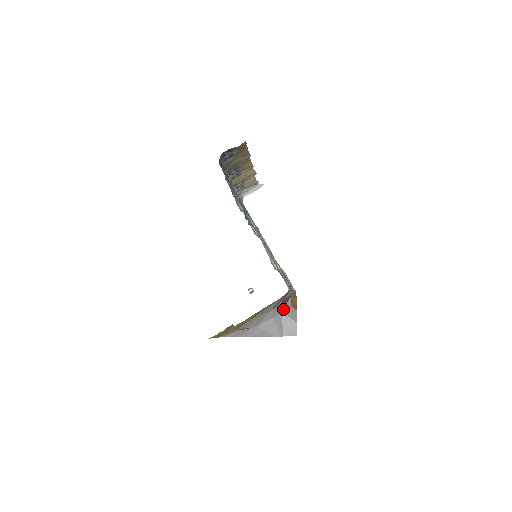
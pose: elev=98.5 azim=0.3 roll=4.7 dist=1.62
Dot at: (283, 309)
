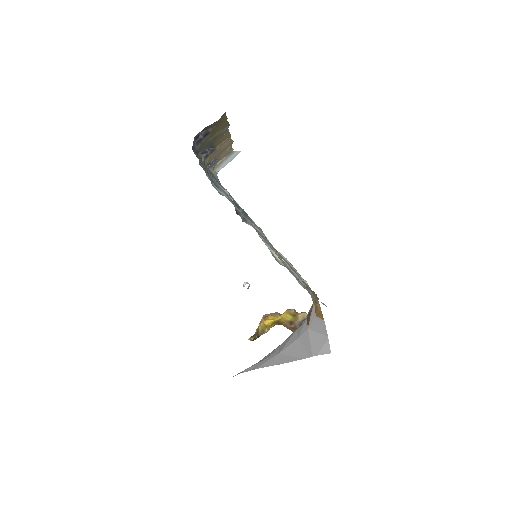
Dot at: (308, 324)
